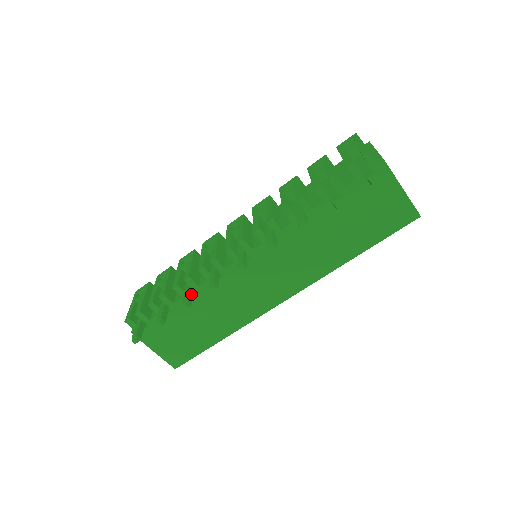
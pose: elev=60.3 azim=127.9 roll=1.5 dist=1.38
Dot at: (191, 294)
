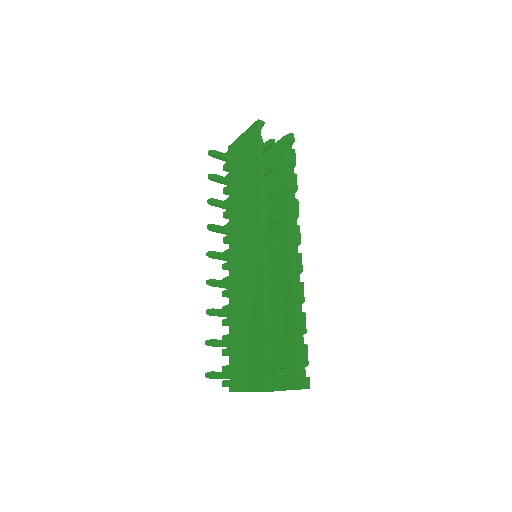
Dot at: (222, 310)
